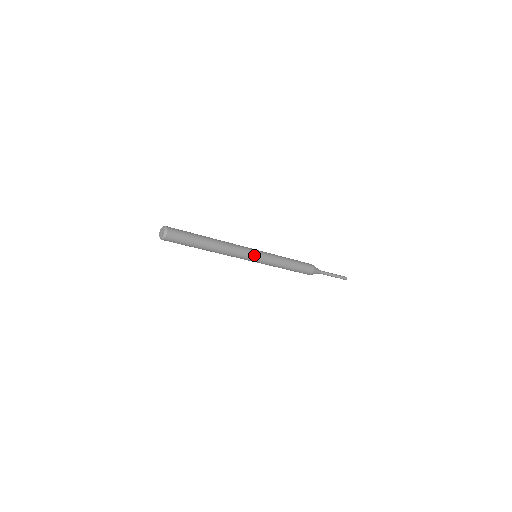
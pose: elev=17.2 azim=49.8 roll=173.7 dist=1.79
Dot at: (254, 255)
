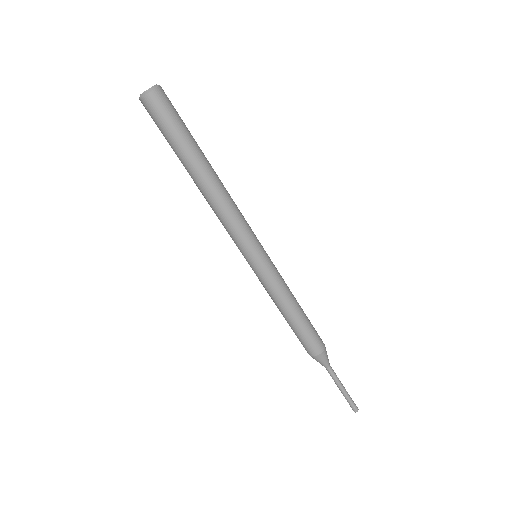
Dot at: (258, 241)
